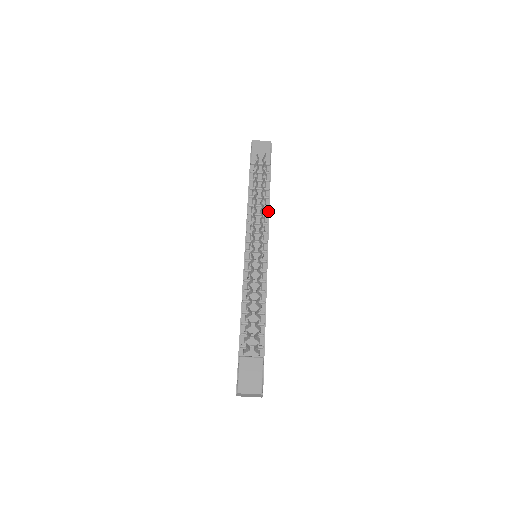
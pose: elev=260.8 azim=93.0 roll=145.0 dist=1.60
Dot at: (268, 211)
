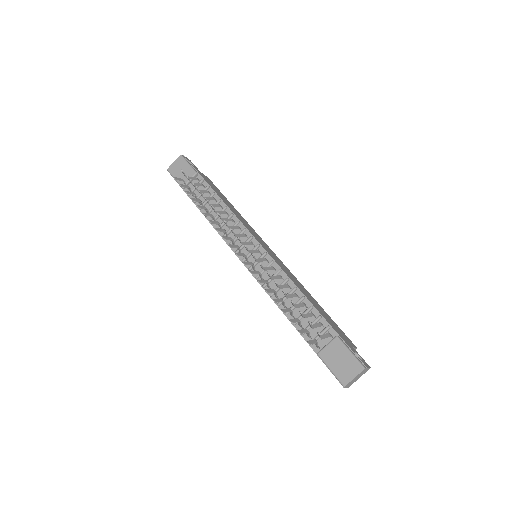
Dot at: (230, 211)
